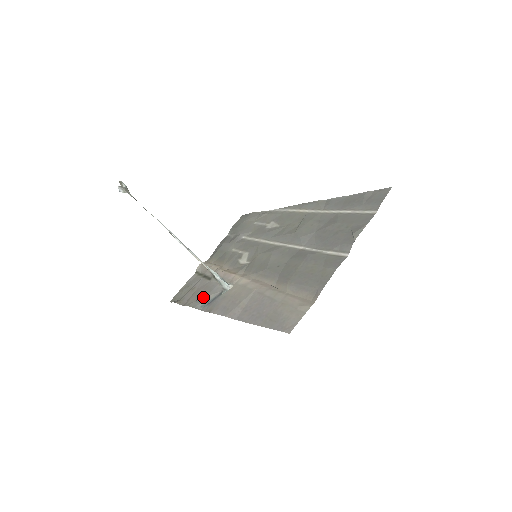
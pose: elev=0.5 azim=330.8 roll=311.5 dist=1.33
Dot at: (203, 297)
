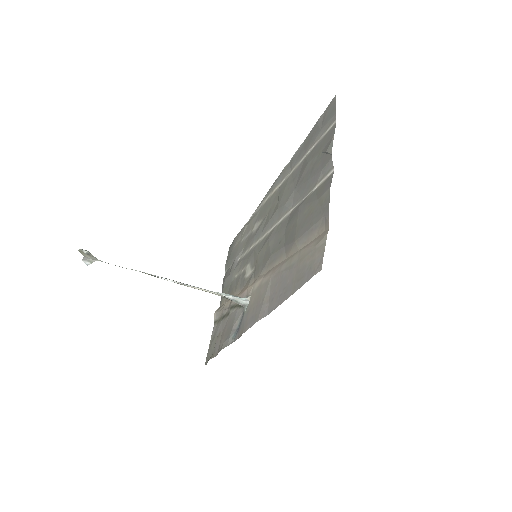
Dot at: (230, 331)
